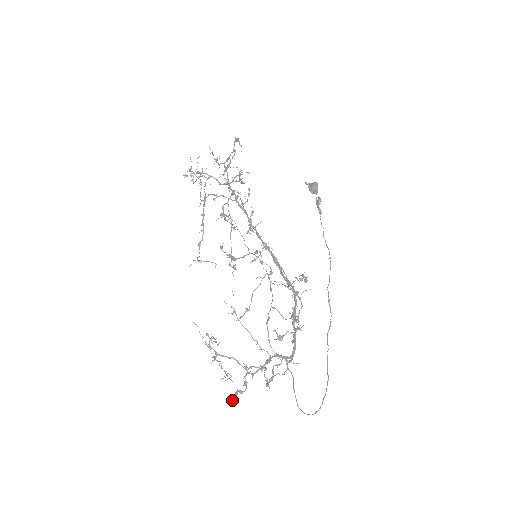
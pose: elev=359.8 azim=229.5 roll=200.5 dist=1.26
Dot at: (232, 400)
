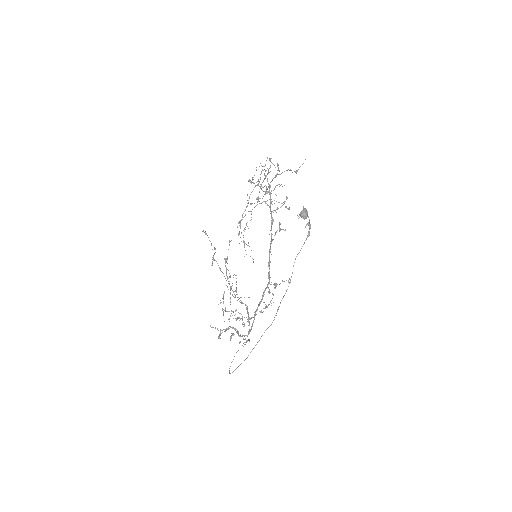
Dot at: occluded
